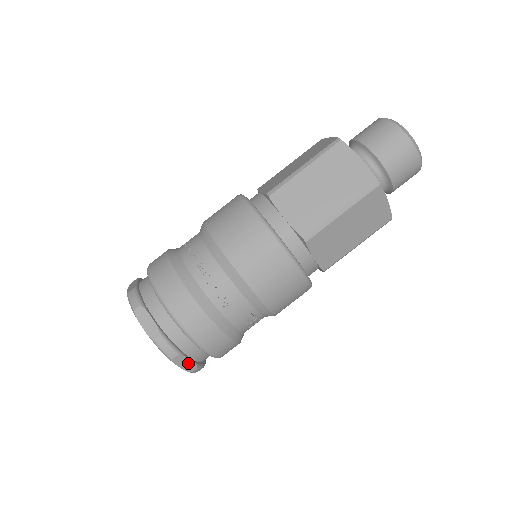
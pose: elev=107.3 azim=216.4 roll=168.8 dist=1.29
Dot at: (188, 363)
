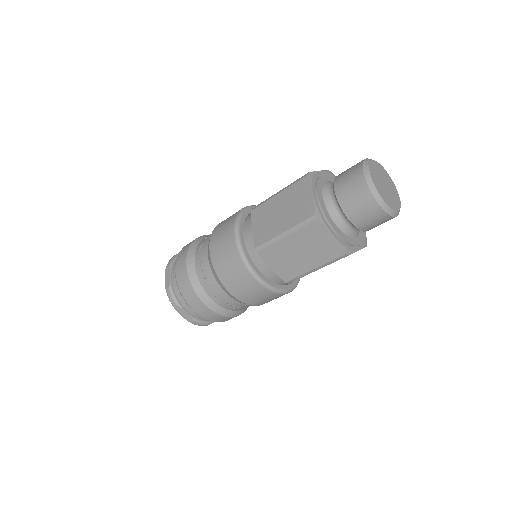
Dot at: occluded
